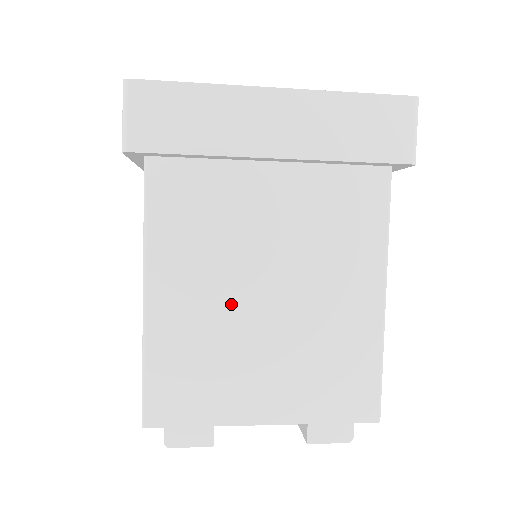
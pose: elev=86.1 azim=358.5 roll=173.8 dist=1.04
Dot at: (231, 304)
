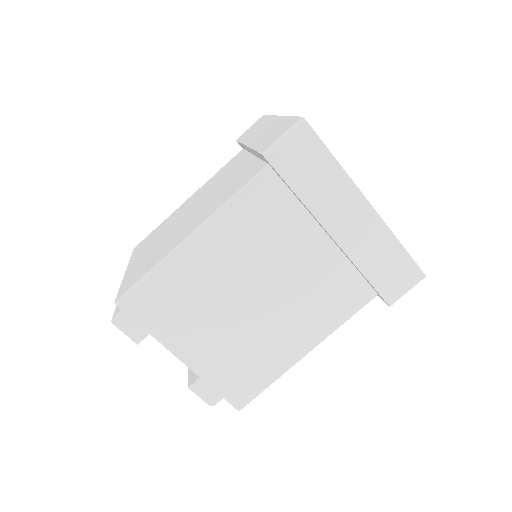
Dot at: (230, 285)
